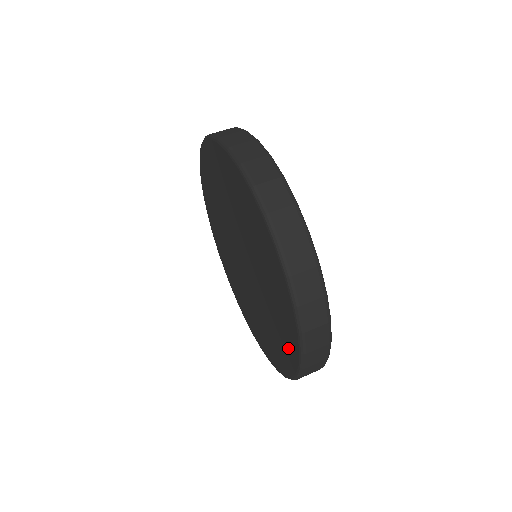
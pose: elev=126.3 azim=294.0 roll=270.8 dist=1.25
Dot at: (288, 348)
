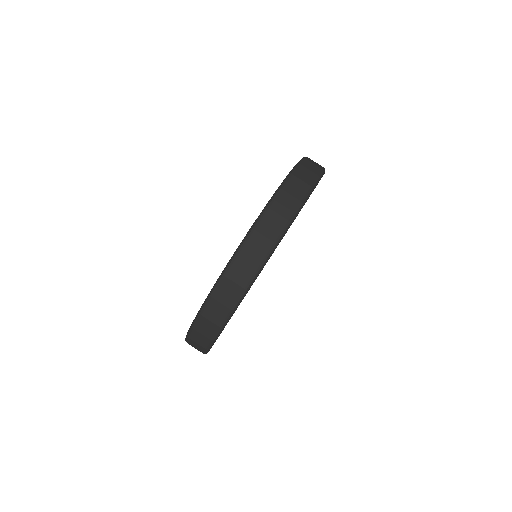
Dot at: occluded
